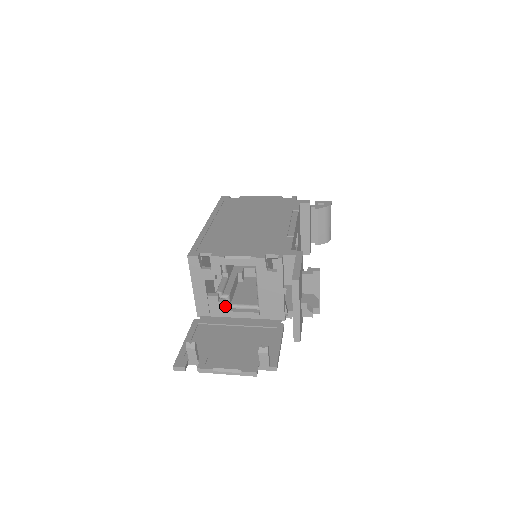
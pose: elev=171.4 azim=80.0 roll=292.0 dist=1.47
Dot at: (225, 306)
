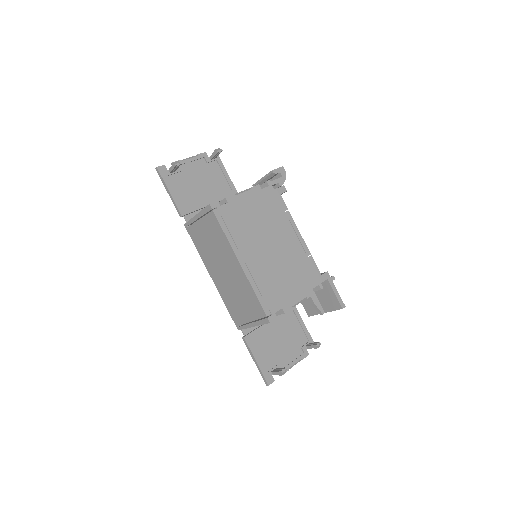
Dot at: occluded
